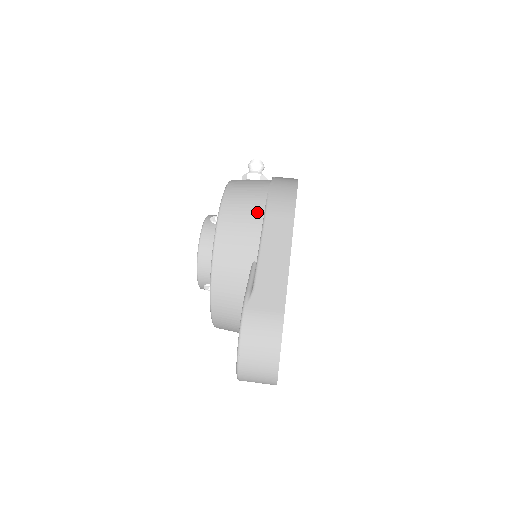
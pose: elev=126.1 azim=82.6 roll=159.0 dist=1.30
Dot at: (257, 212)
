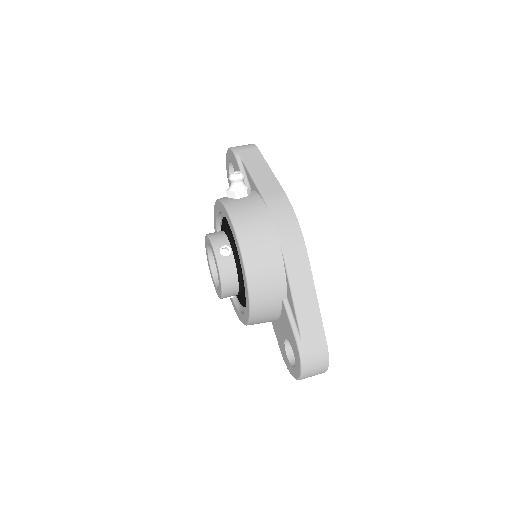
Dot at: (277, 261)
